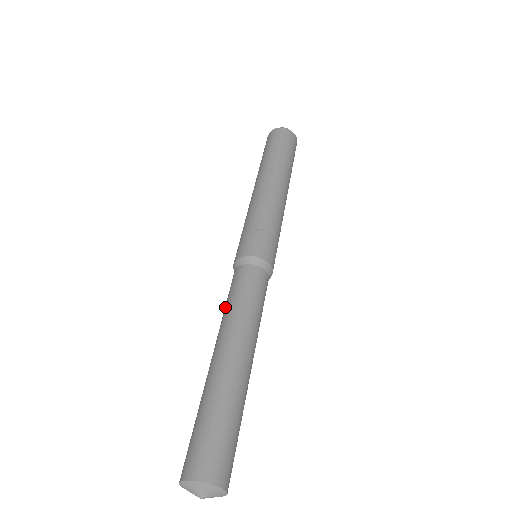
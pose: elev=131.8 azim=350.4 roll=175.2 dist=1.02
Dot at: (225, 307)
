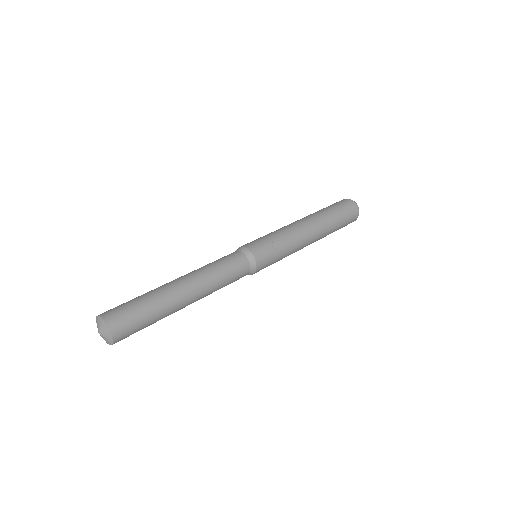
Dot at: (210, 263)
